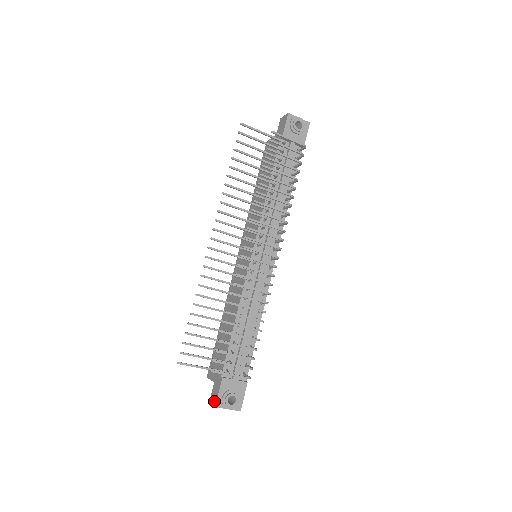
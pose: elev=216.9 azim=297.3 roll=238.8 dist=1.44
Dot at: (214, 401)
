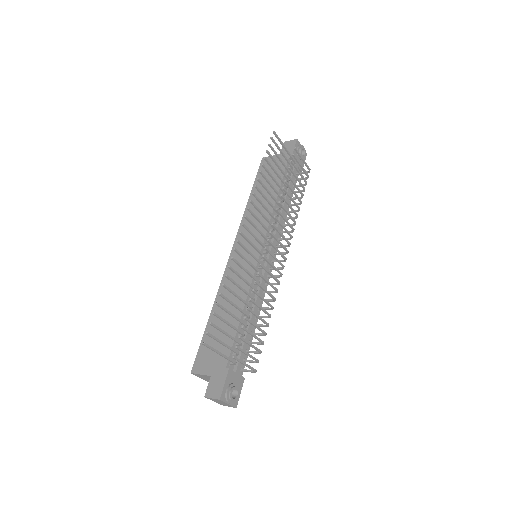
Dot at: (216, 394)
